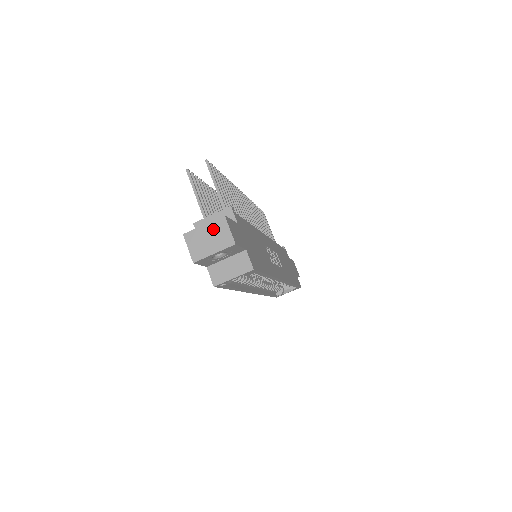
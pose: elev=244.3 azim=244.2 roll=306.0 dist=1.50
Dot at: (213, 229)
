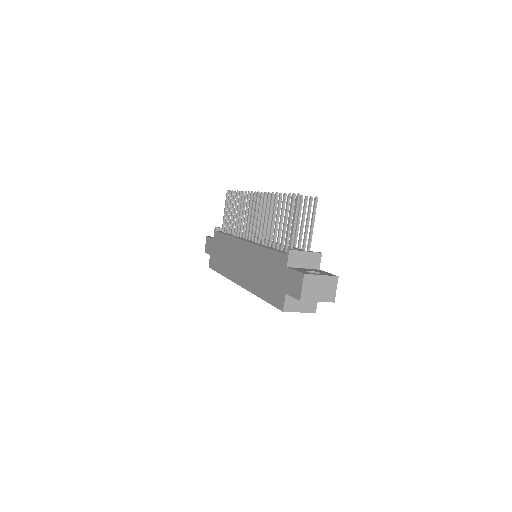
Dot at: (326, 282)
